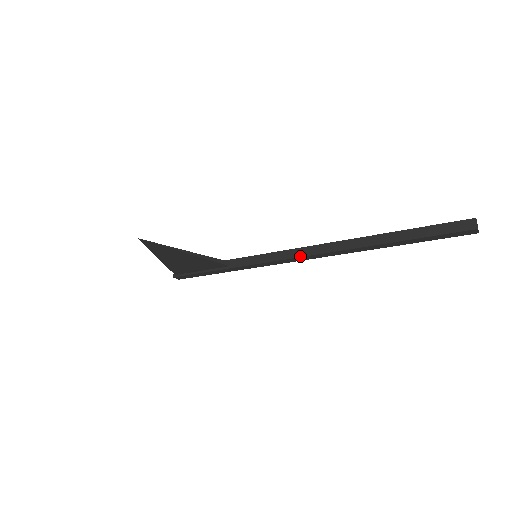
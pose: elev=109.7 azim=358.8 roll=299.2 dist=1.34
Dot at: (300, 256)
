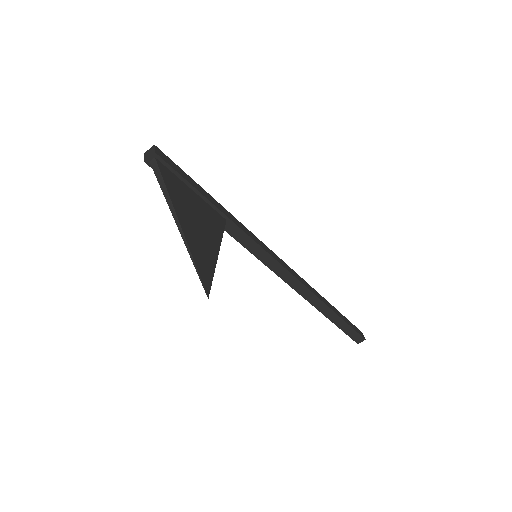
Dot at: (280, 277)
